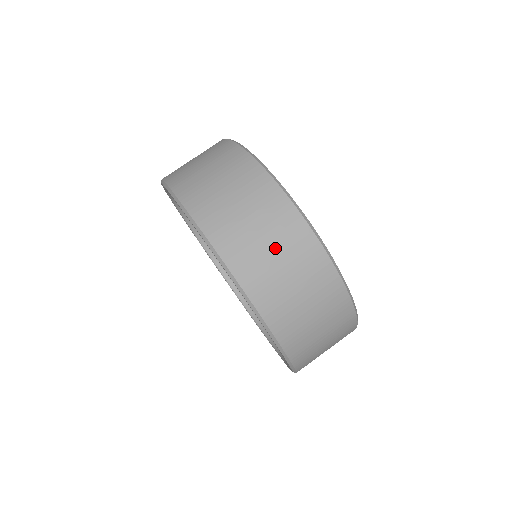
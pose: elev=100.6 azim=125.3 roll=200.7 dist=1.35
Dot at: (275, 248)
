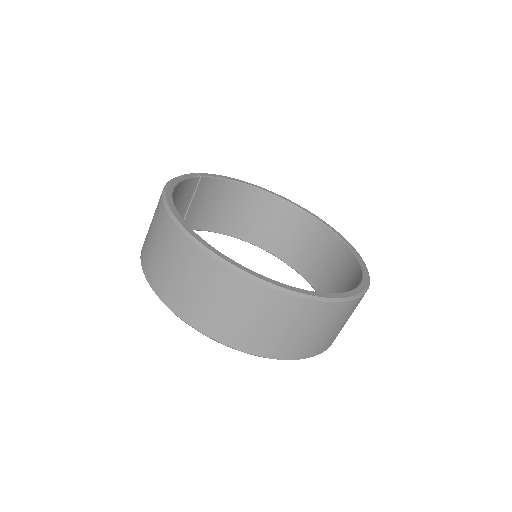
Dot at: (169, 261)
